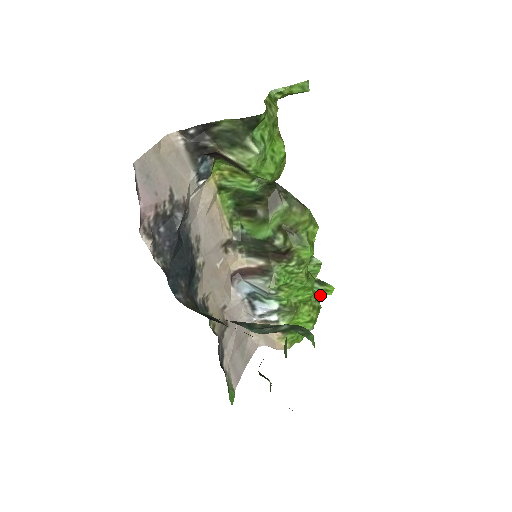
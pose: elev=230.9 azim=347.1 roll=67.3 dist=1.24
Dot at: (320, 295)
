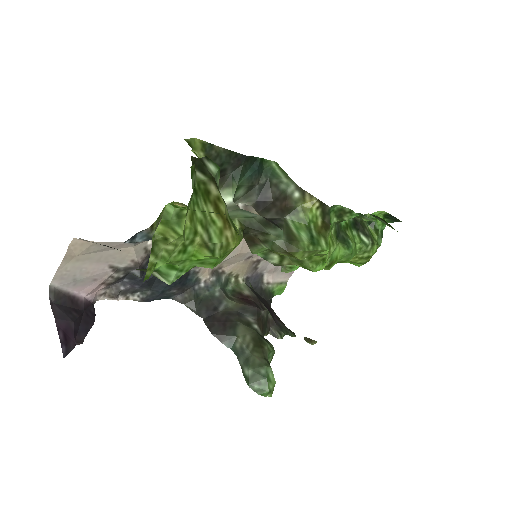
Dot at: occluded
